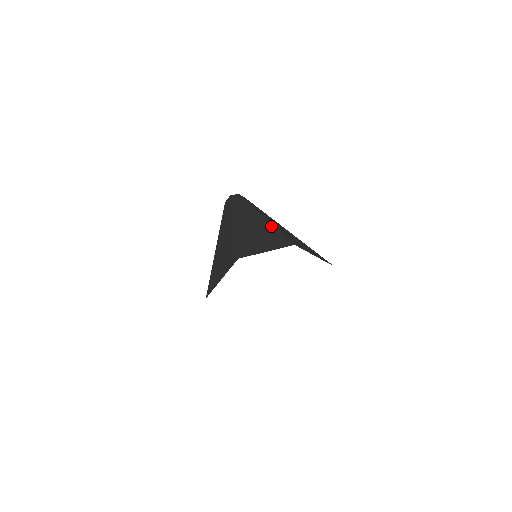
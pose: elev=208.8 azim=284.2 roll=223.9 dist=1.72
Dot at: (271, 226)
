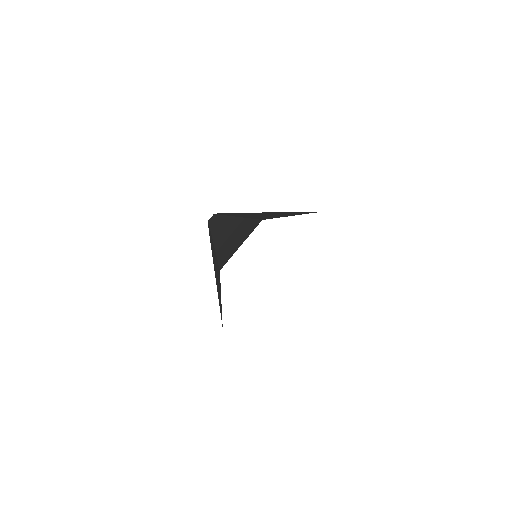
Dot at: (281, 212)
